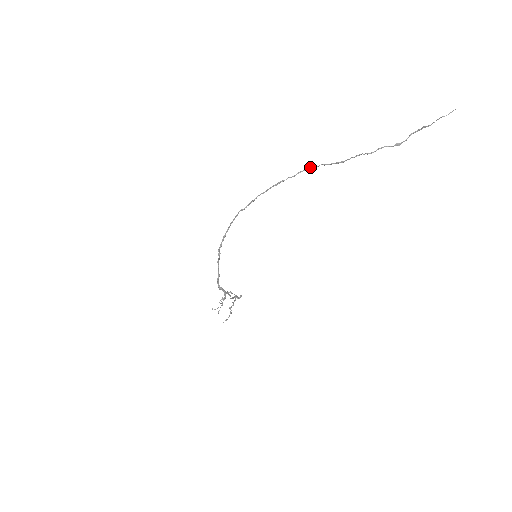
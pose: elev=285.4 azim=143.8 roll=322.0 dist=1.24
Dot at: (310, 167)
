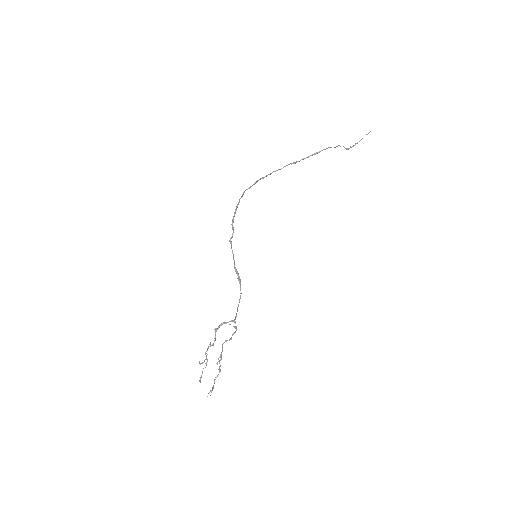
Dot at: (293, 163)
